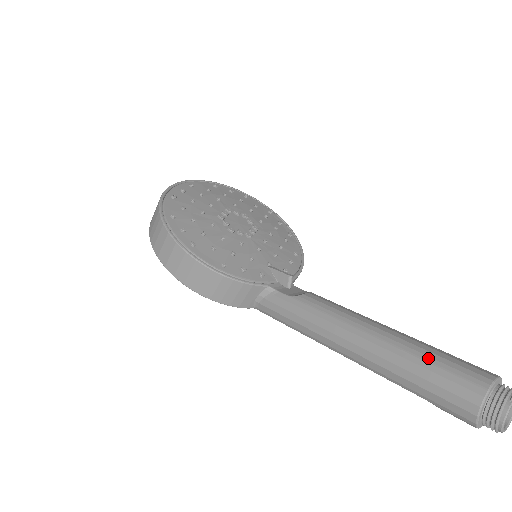
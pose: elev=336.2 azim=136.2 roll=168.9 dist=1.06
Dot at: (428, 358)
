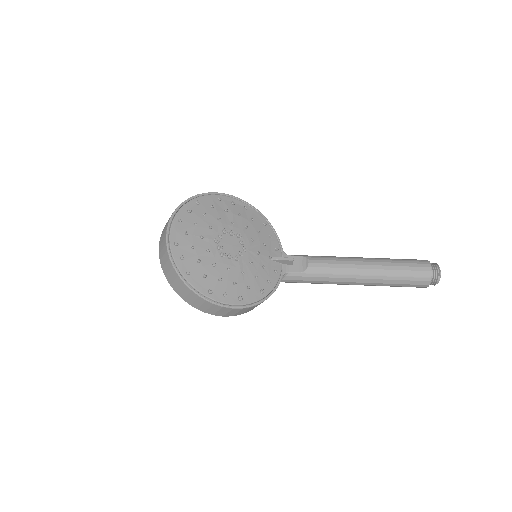
Dot at: (400, 275)
